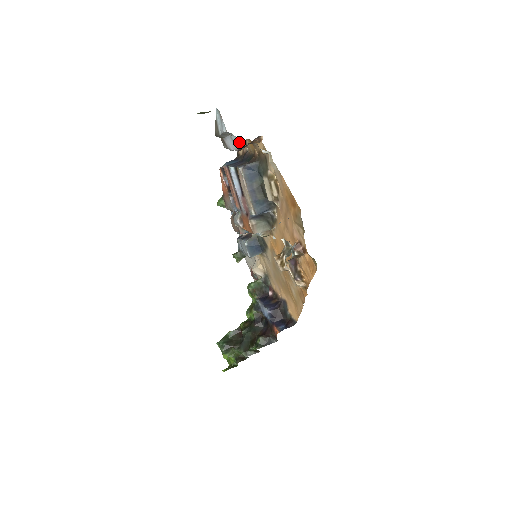
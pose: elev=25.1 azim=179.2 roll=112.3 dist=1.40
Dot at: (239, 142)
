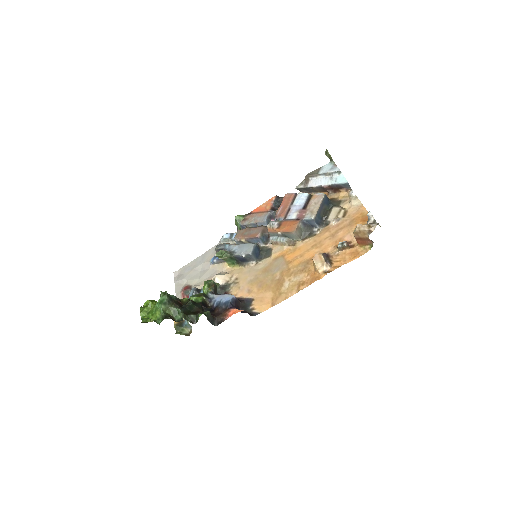
Dot at: (345, 179)
